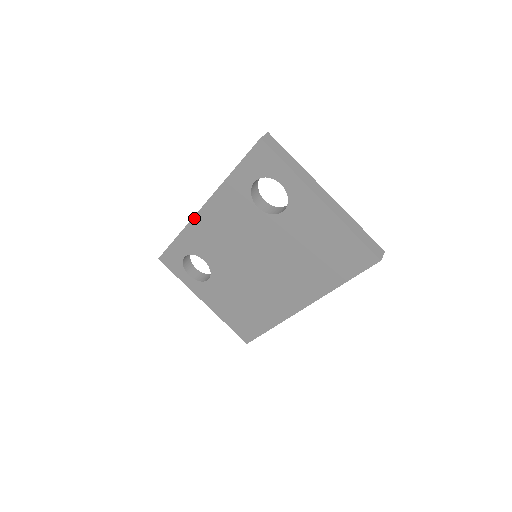
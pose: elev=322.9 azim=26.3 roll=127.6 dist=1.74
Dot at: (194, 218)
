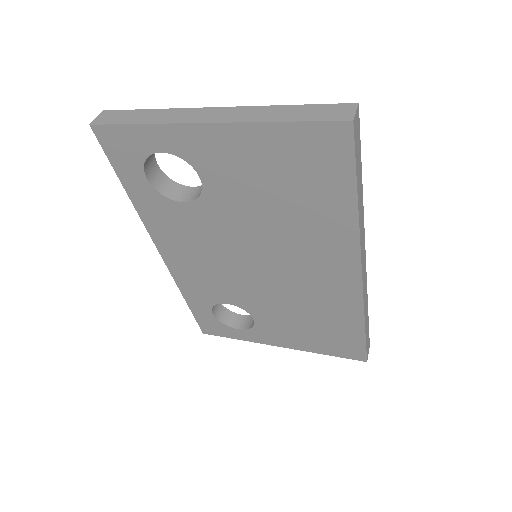
Dot at: (169, 269)
